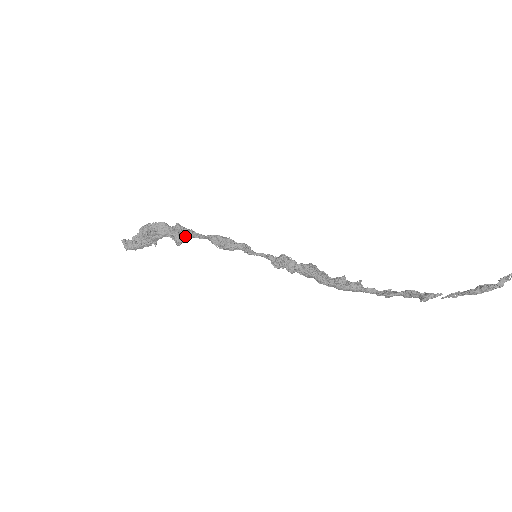
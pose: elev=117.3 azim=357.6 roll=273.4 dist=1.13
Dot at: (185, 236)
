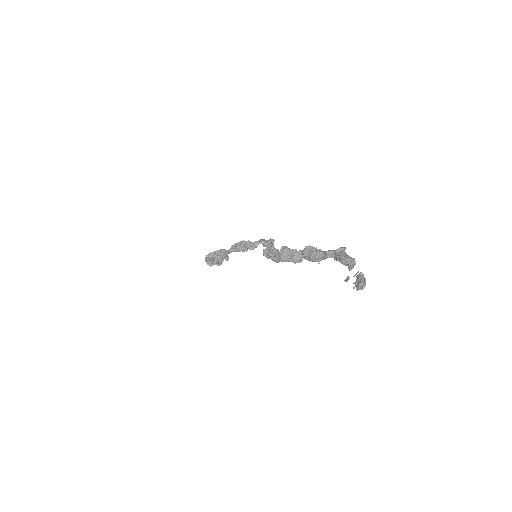
Dot at: occluded
